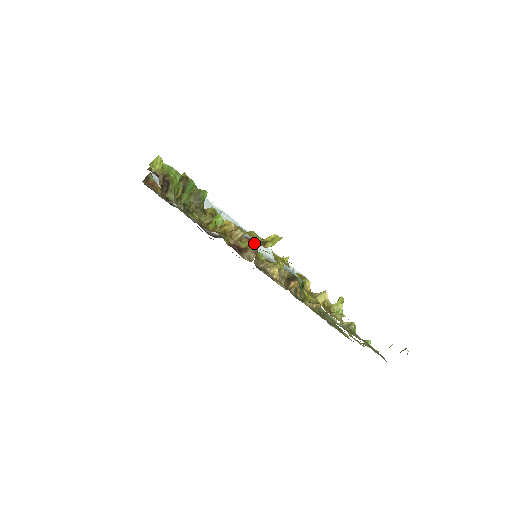
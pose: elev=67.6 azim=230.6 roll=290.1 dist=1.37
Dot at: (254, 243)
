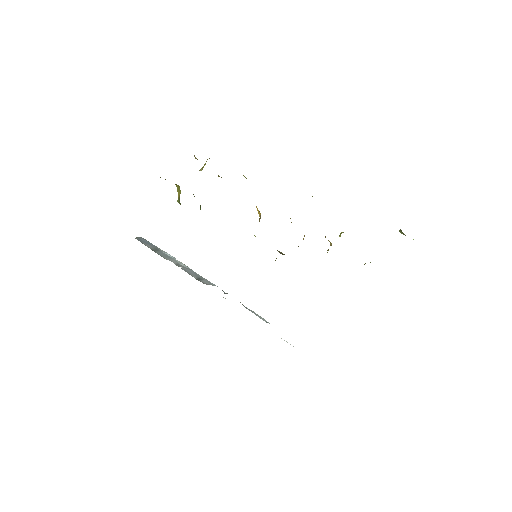
Dot at: occluded
